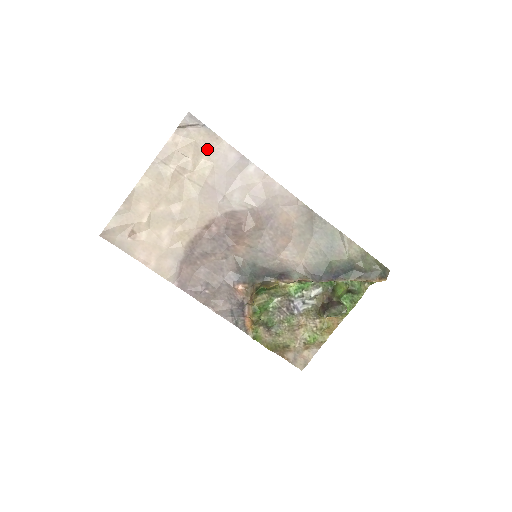
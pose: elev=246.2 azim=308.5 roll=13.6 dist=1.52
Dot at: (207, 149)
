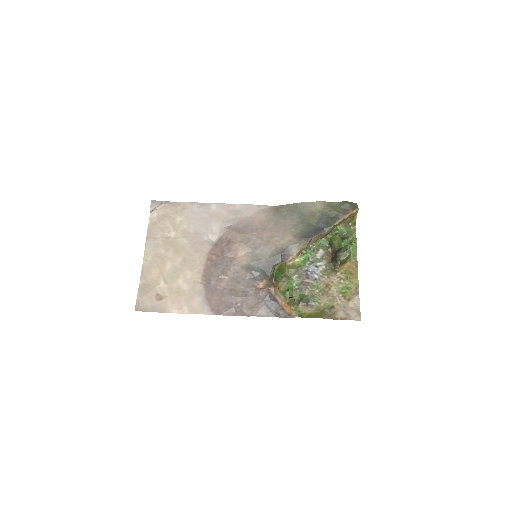
Dot at: (177, 213)
